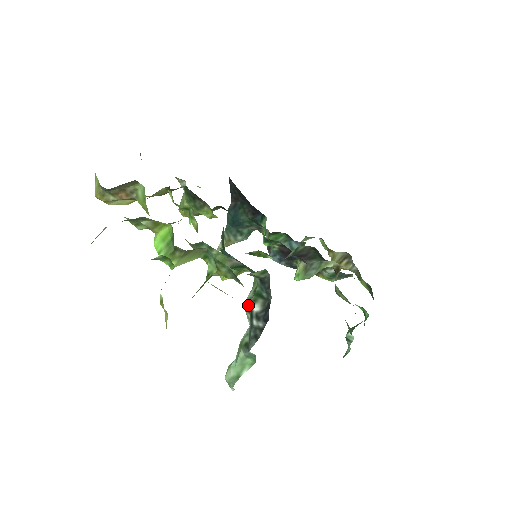
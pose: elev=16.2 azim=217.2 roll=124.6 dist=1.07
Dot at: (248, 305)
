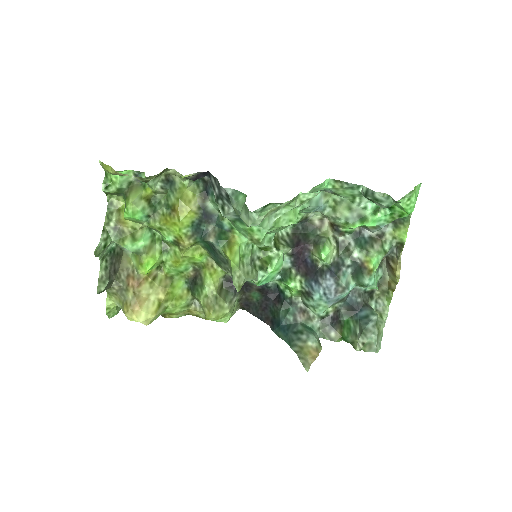
Dot at: (218, 207)
